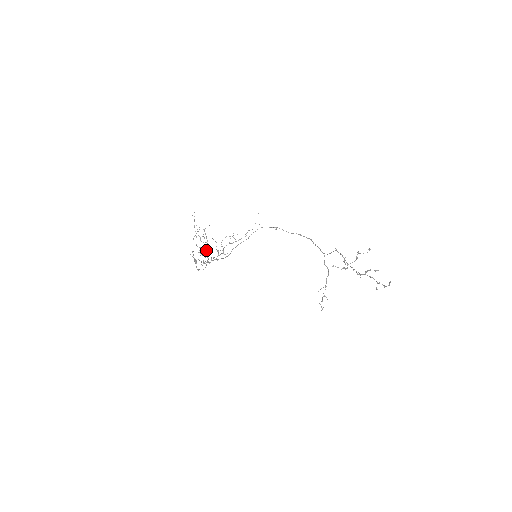
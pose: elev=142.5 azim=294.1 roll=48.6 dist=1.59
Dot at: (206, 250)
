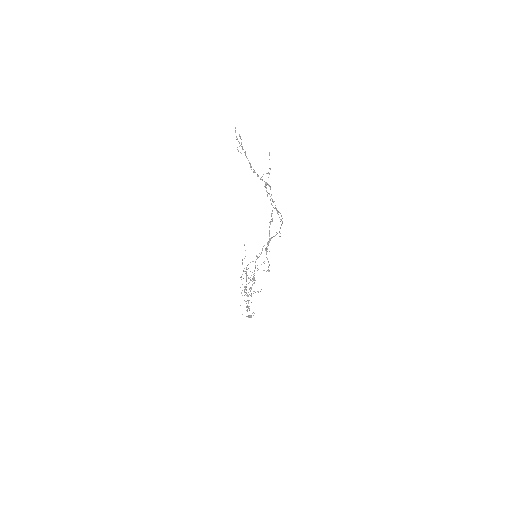
Dot at: occluded
